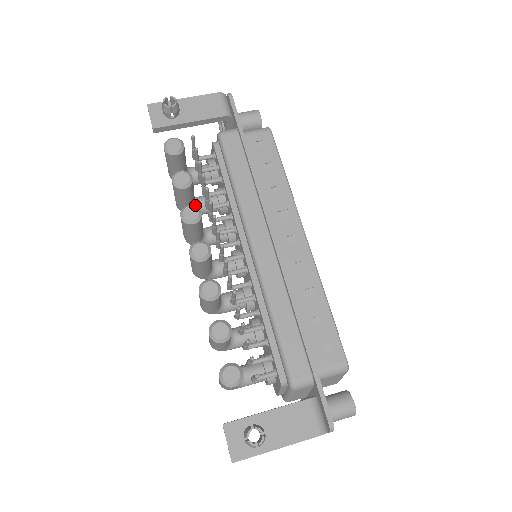
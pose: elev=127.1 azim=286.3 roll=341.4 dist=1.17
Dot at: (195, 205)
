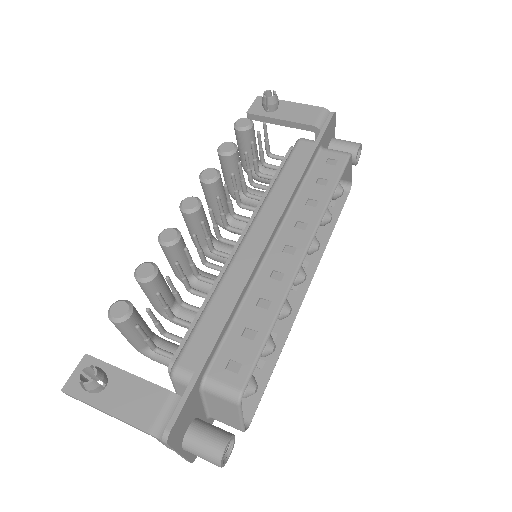
Dot at: occluded
